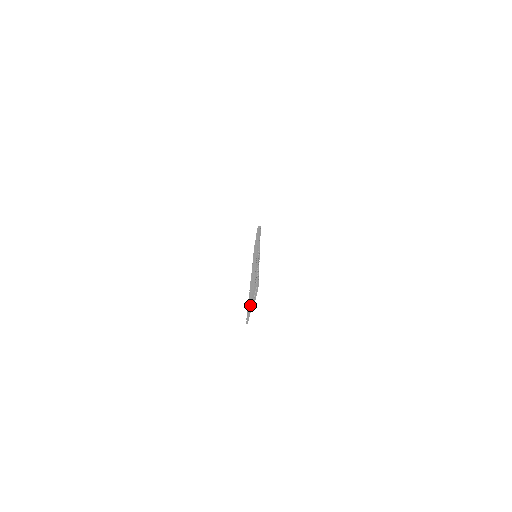
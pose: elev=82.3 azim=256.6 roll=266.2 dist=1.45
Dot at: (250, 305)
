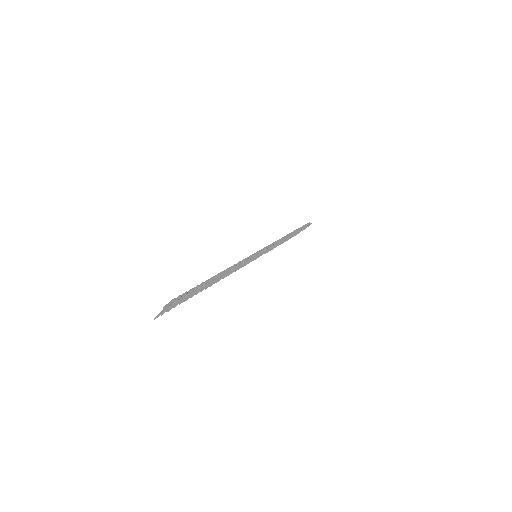
Dot at: (164, 309)
